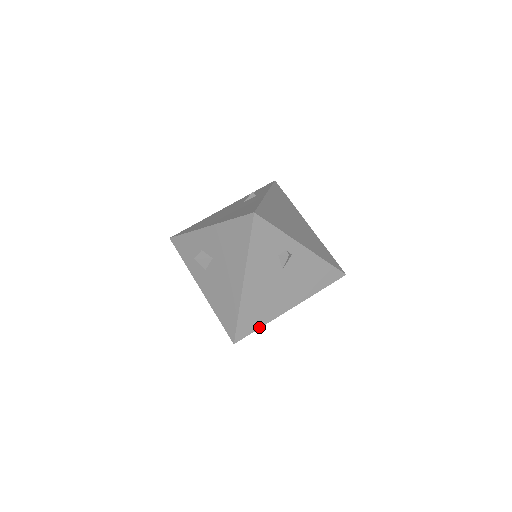
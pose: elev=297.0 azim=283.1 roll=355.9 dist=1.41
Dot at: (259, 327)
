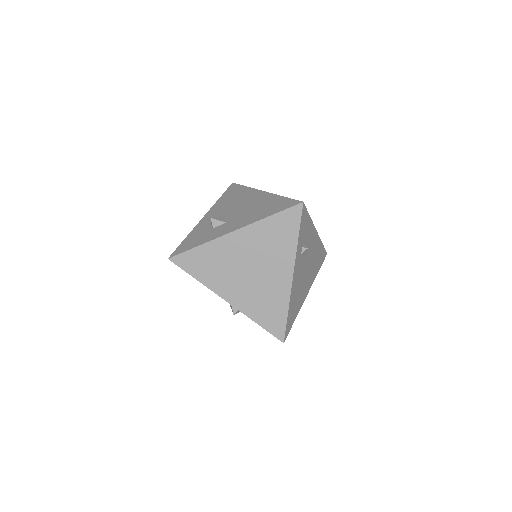
Dot at: (308, 215)
